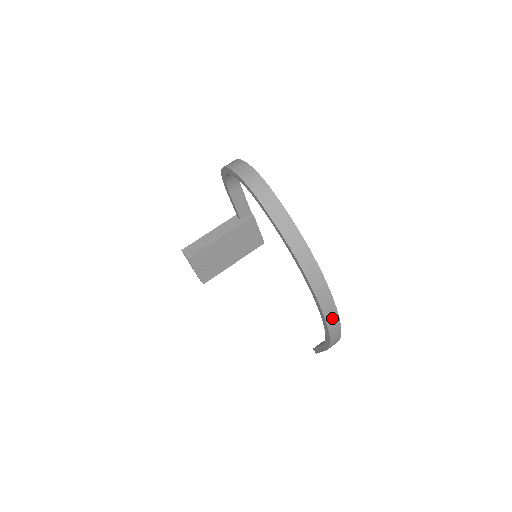
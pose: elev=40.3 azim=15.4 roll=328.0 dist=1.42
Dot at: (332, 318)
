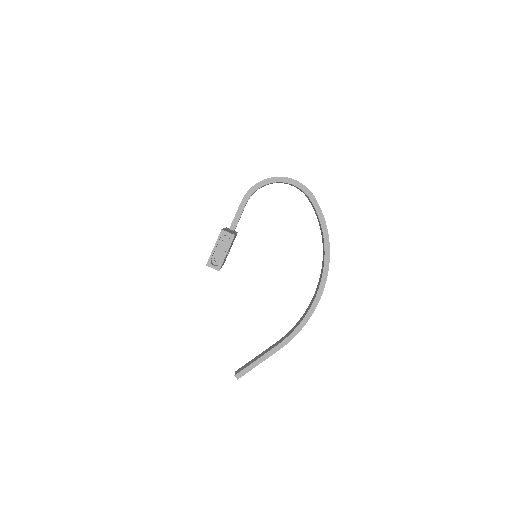
Dot at: occluded
